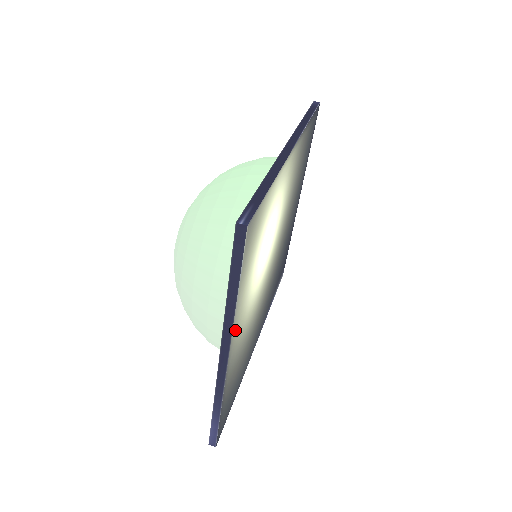
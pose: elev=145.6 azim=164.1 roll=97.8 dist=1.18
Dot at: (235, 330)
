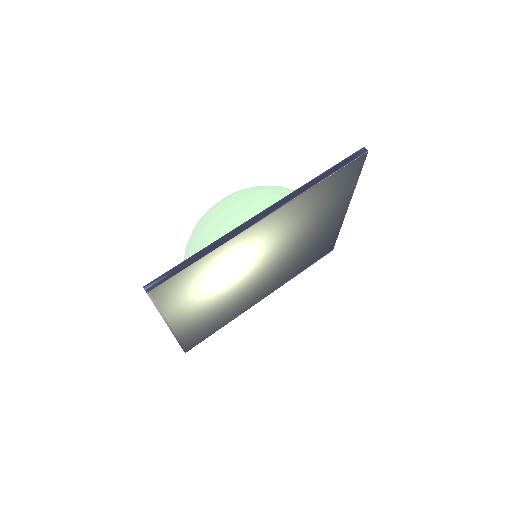
Dot at: (174, 318)
